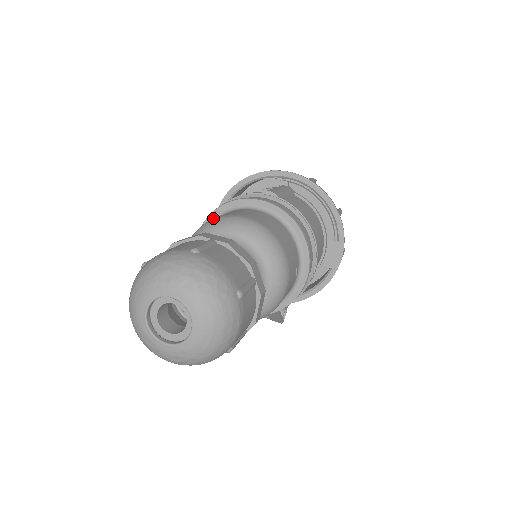
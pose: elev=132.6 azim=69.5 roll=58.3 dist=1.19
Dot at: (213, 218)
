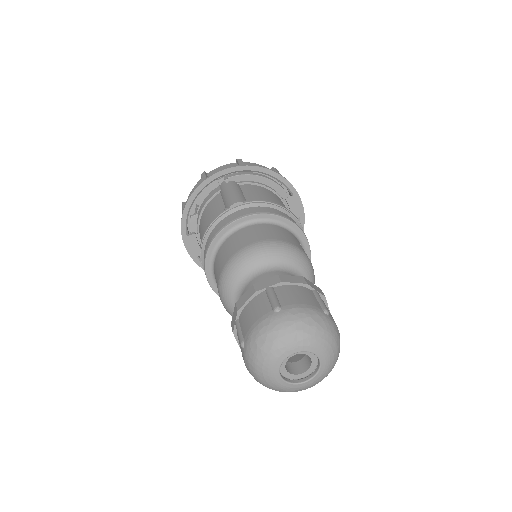
Dot at: (211, 256)
